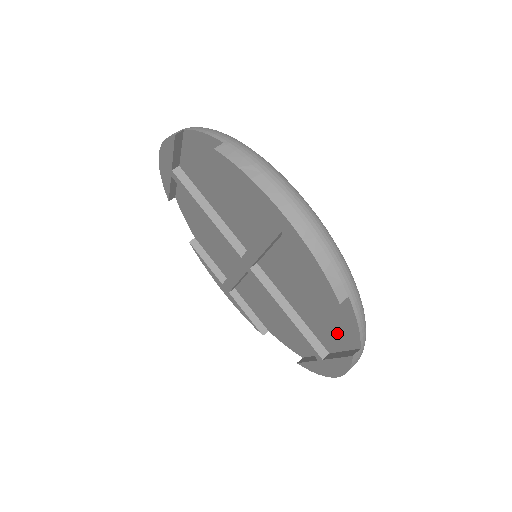
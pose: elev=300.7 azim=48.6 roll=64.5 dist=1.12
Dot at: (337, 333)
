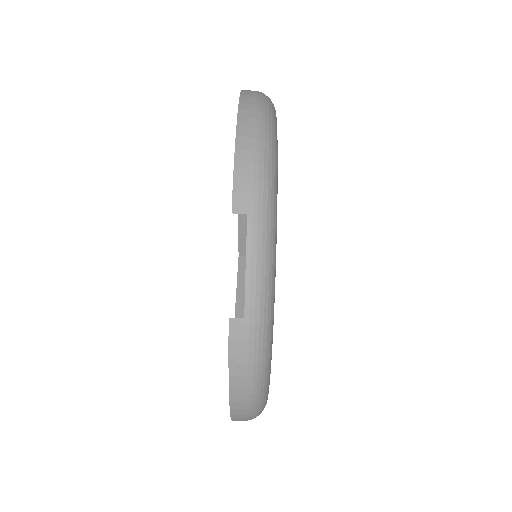
Dot at: occluded
